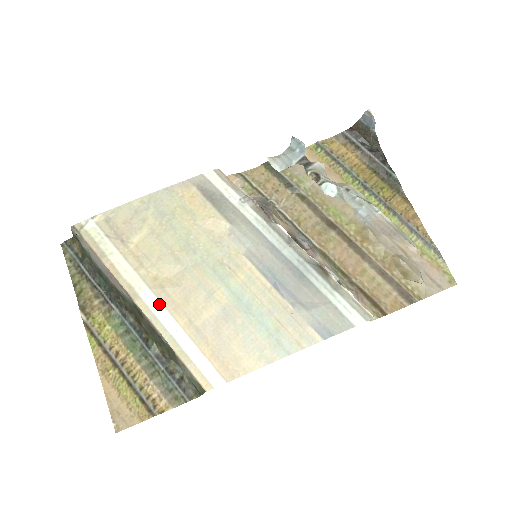
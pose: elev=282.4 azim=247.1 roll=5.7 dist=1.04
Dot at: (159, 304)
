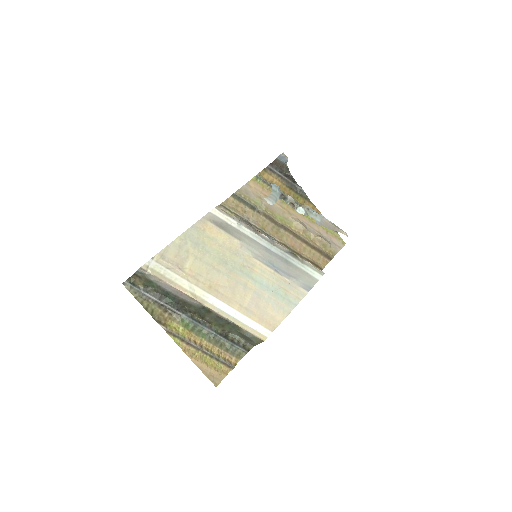
Dot at: (219, 301)
